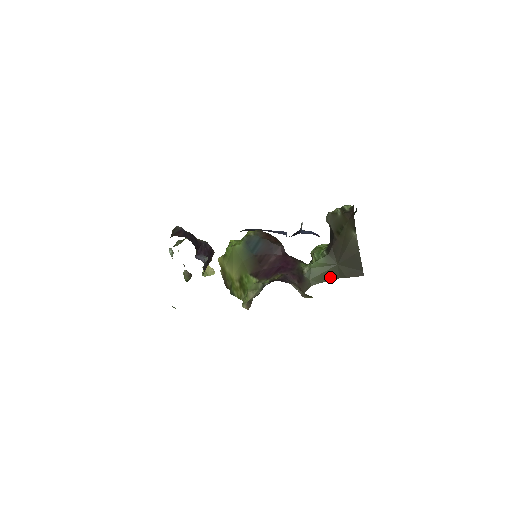
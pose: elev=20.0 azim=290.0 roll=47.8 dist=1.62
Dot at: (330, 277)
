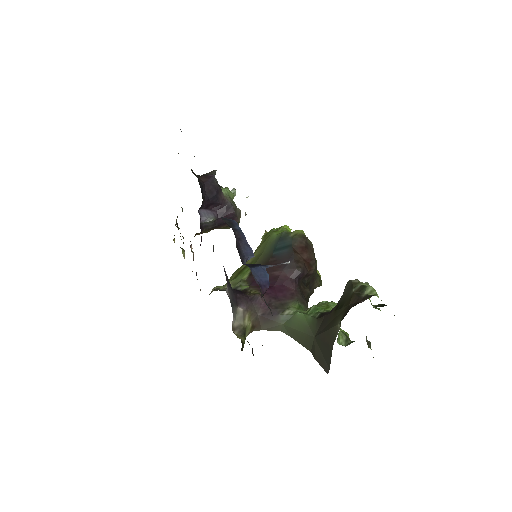
Dot at: (302, 341)
